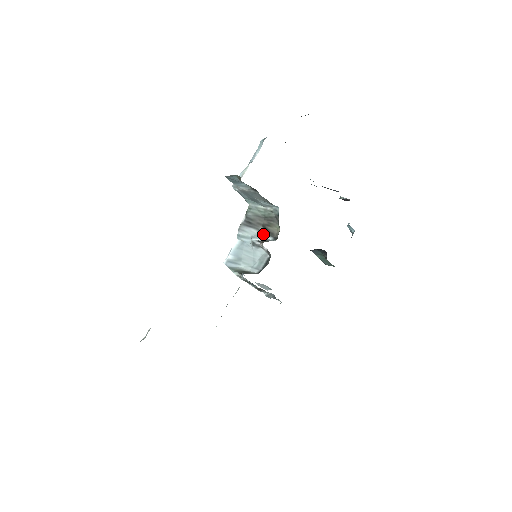
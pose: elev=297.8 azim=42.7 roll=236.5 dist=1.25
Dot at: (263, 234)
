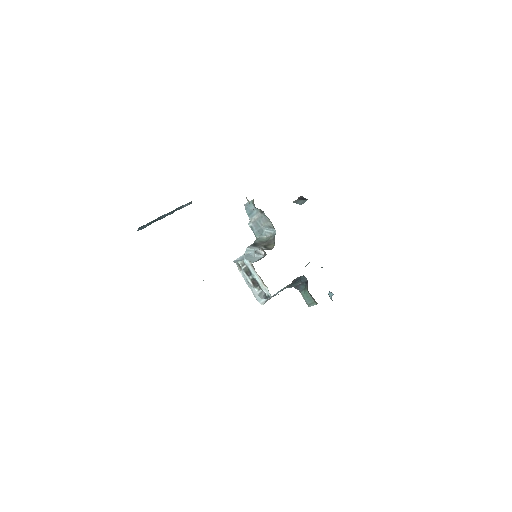
Dot at: occluded
